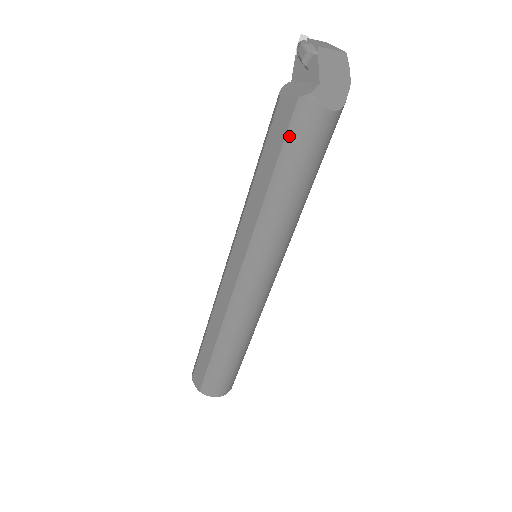
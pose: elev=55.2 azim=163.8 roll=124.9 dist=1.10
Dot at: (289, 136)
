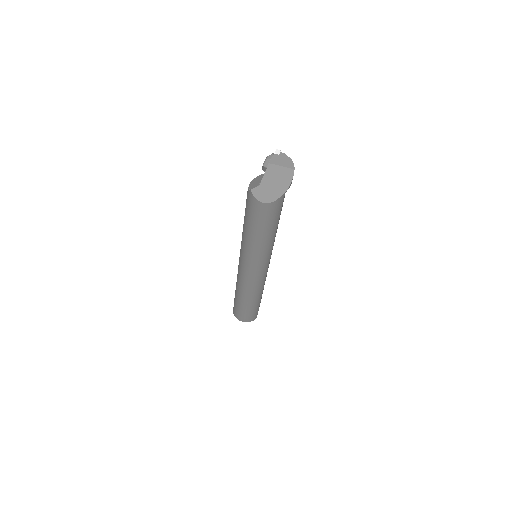
Dot at: (246, 205)
